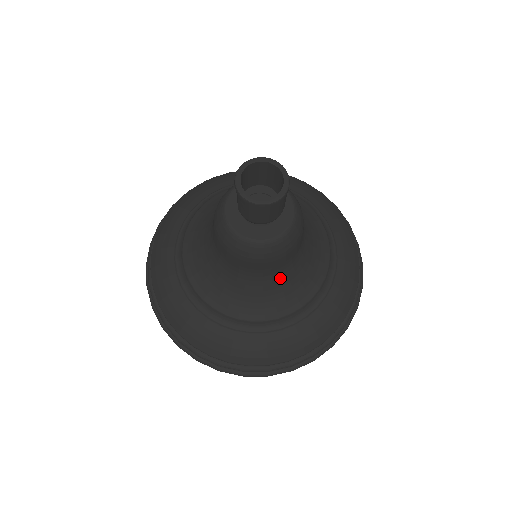
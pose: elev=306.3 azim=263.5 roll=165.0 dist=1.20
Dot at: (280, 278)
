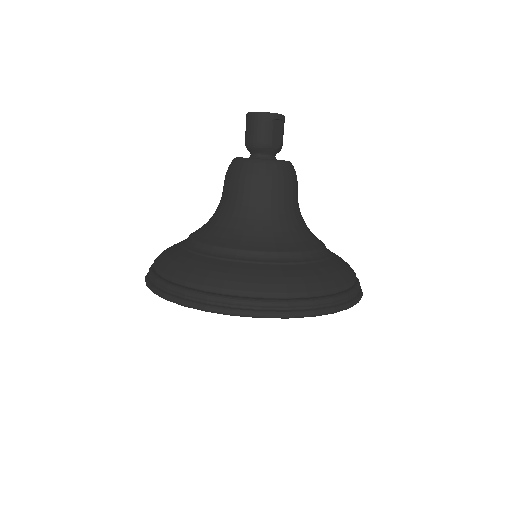
Dot at: (240, 214)
